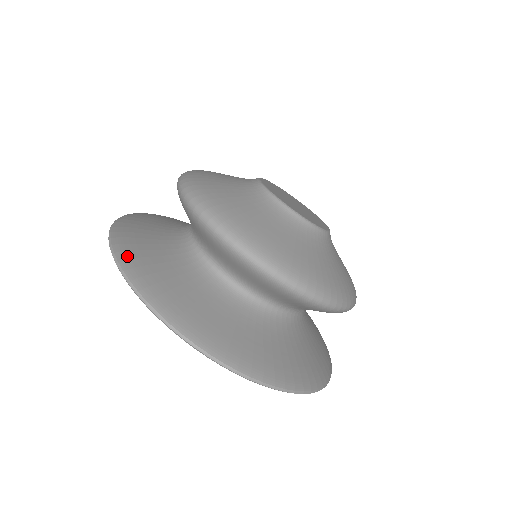
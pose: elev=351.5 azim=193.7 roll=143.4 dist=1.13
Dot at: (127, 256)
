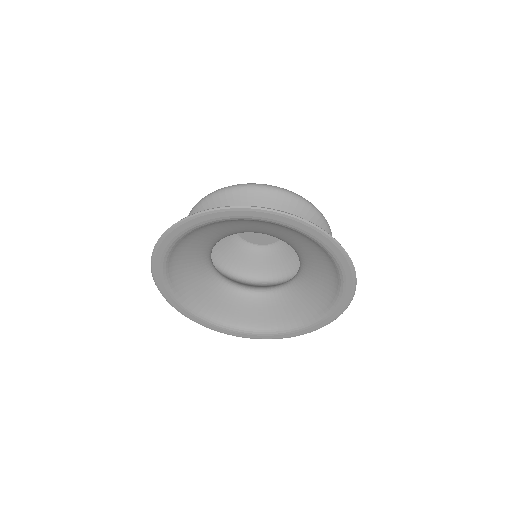
Dot at: occluded
